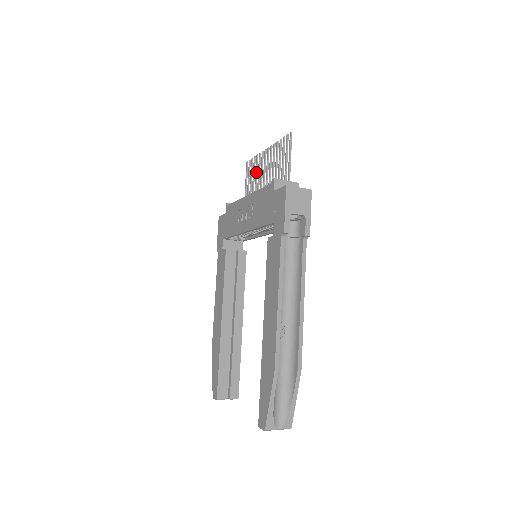
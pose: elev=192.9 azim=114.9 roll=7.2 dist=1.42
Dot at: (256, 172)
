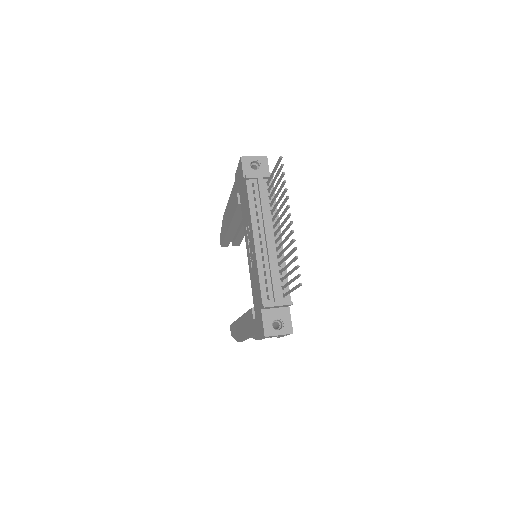
Dot at: (280, 199)
